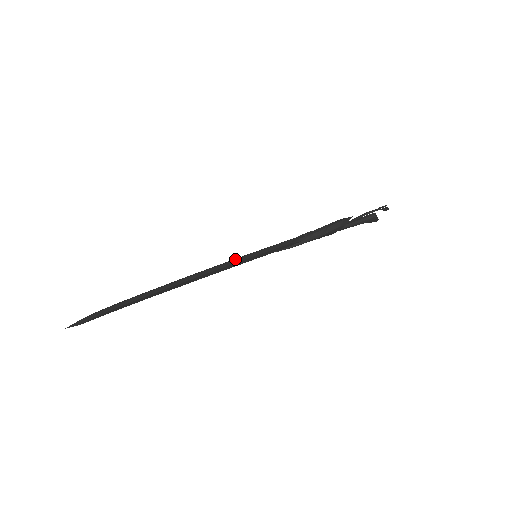
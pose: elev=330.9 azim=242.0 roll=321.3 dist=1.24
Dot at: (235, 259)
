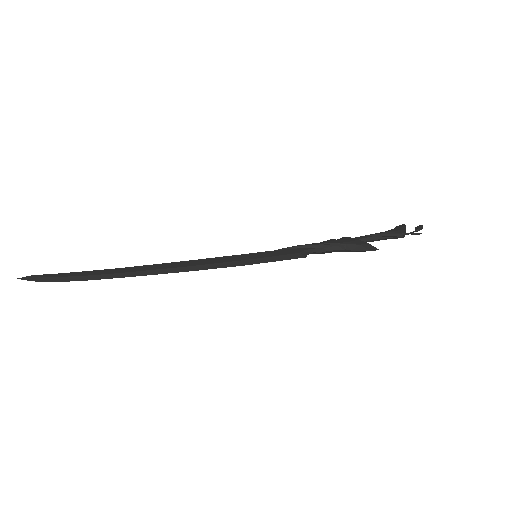
Dot at: (232, 266)
